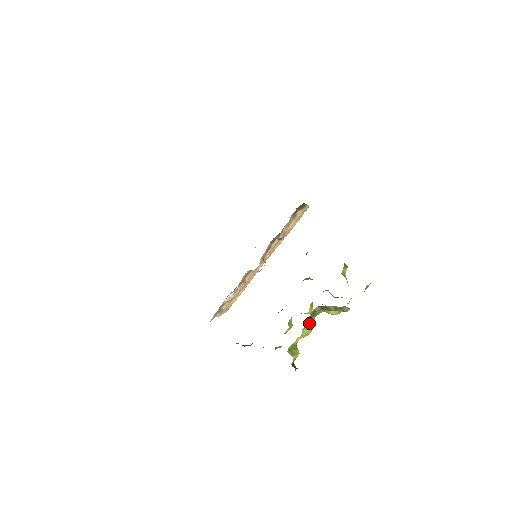
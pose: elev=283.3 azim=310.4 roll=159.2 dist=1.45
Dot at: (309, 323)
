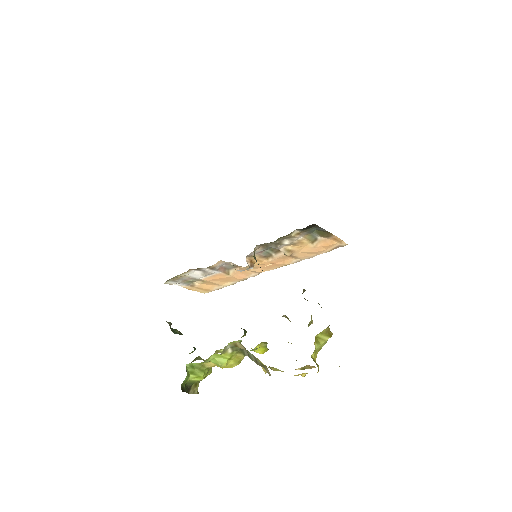
Dot at: (227, 355)
